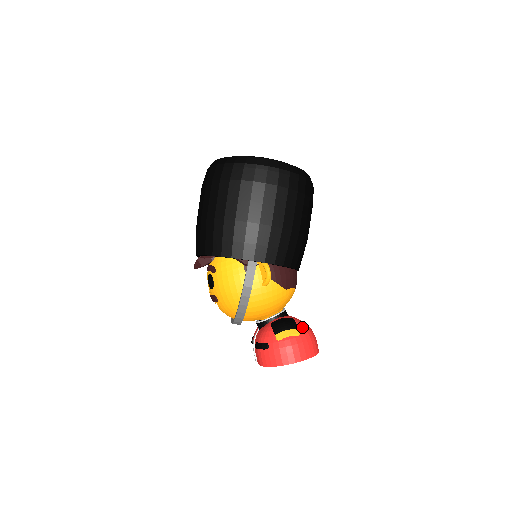
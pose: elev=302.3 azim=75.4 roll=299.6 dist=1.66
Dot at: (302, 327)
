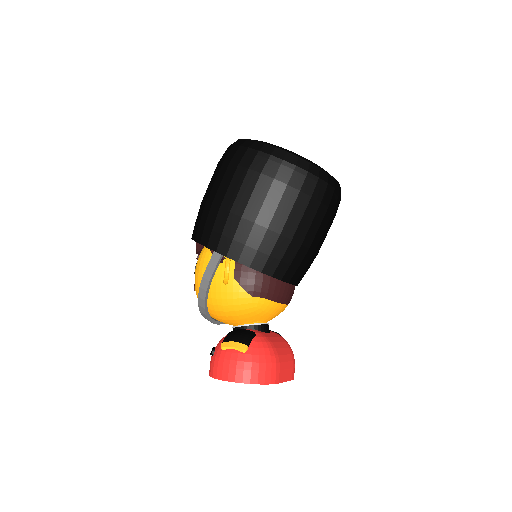
Dot at: (256, 346)
